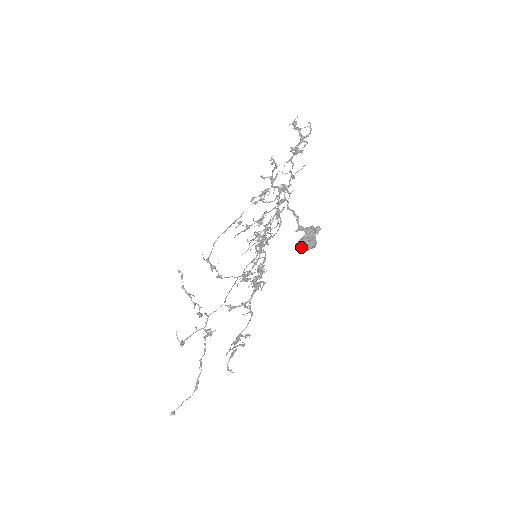
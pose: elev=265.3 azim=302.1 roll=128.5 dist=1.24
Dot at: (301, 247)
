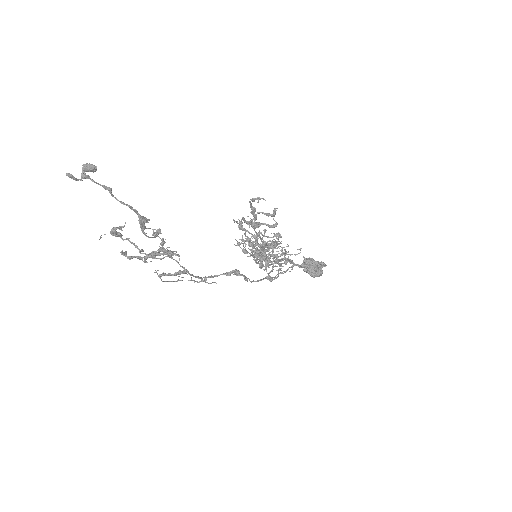
Dot at: (311, 261)
